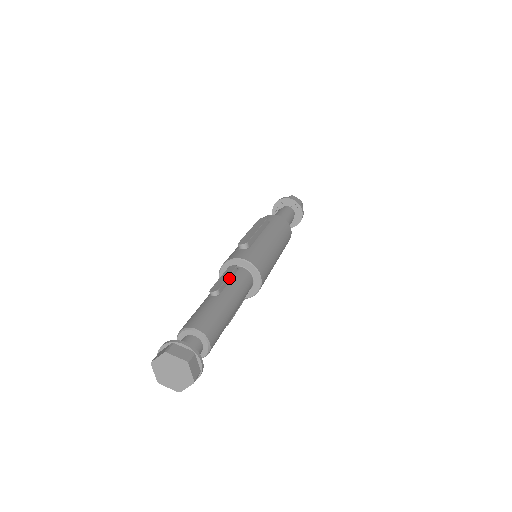
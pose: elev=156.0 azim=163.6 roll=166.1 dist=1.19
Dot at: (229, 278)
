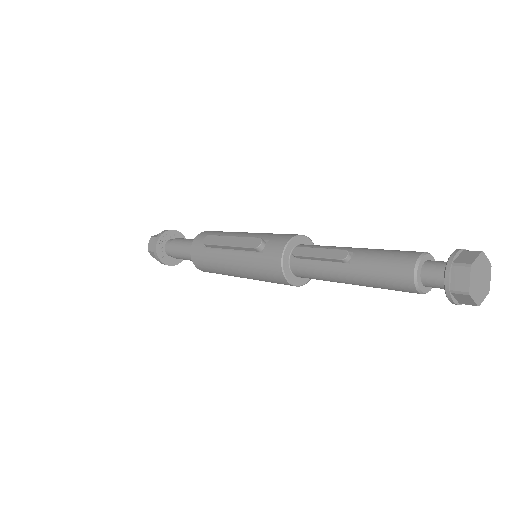
Dot at: (320, 249)
